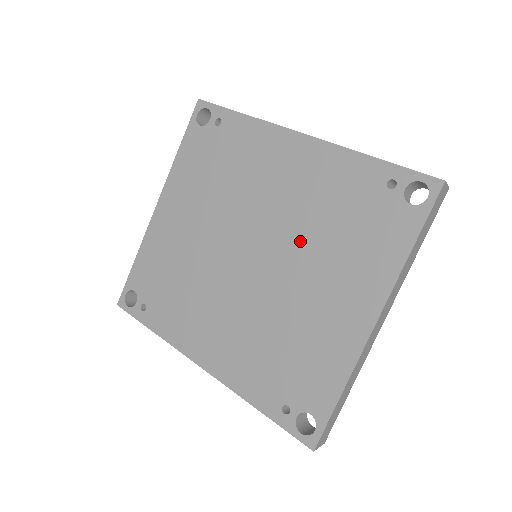
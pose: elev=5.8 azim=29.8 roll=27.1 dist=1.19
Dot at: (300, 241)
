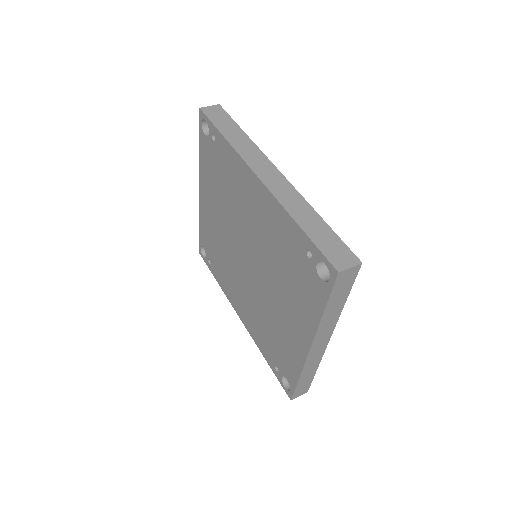
Dot at: (268, 266)
